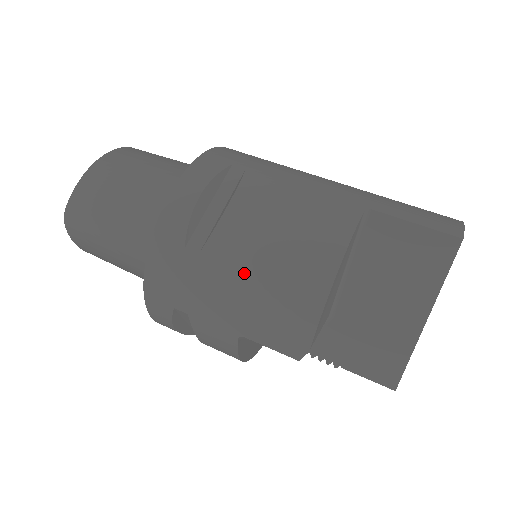
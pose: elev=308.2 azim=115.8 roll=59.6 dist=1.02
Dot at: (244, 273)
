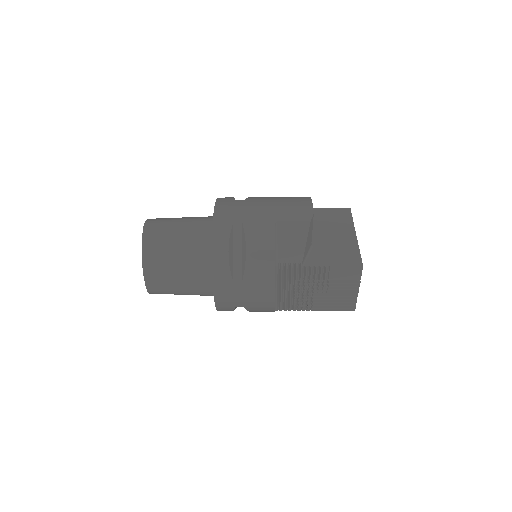
Dot at: (270, 200)
